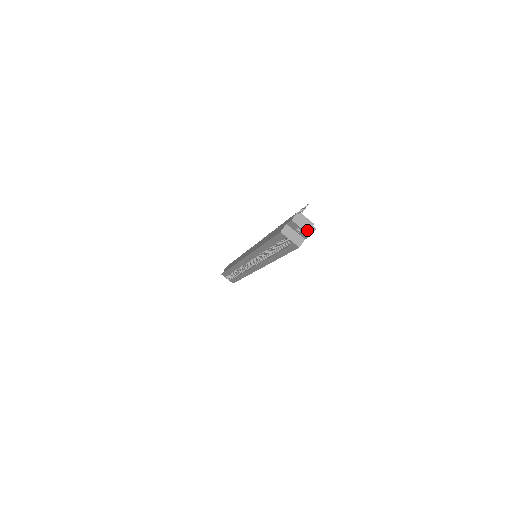
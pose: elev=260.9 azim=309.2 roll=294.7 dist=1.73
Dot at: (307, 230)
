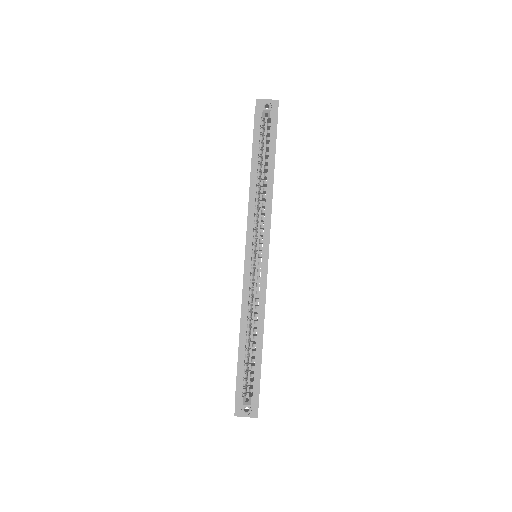
Dot at: (273, 100)
